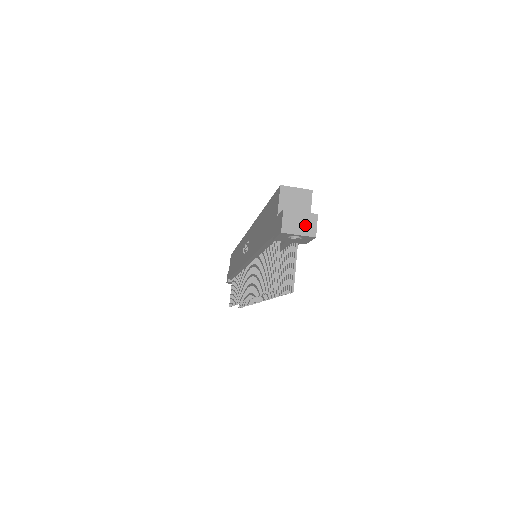
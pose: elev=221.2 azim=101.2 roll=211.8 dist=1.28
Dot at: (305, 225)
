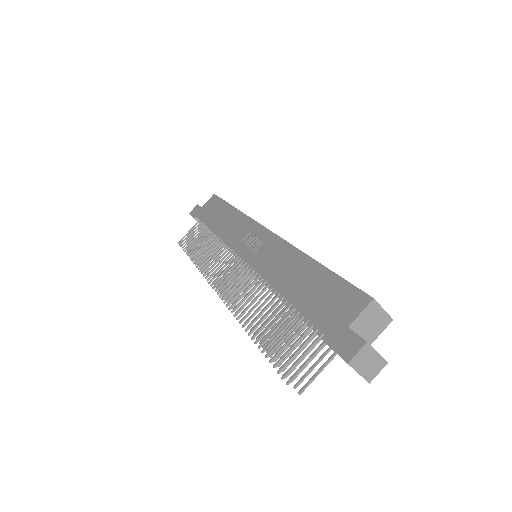
Dot at: (371, 367)
